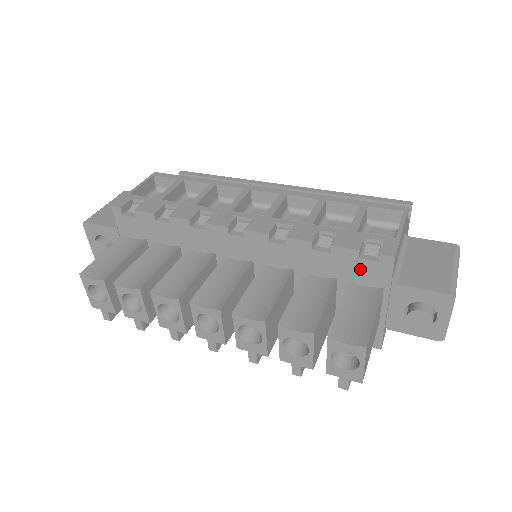
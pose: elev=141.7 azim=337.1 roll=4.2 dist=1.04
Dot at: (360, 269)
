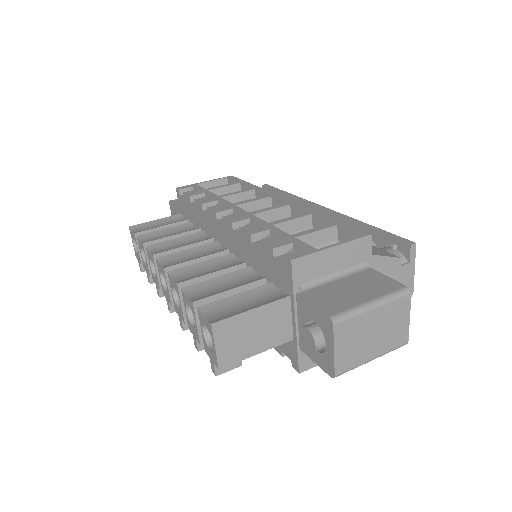
Dot at: (276, 270)
